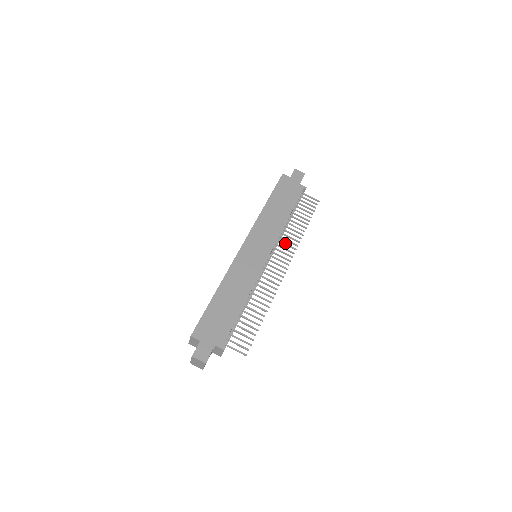
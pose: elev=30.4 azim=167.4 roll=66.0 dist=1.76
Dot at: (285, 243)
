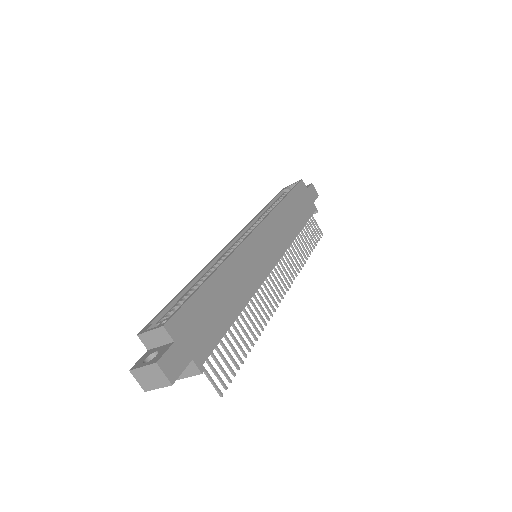
Dot at: occluded
